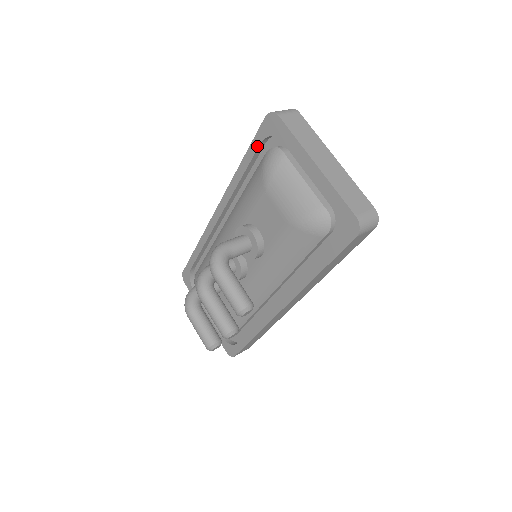
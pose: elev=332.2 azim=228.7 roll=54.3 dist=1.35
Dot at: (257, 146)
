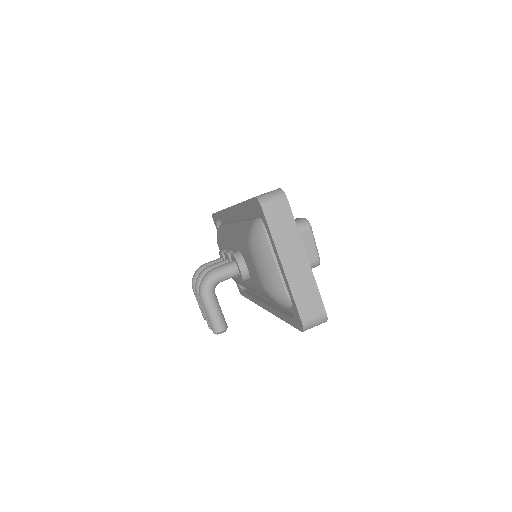
Dot at: (250, 207)
